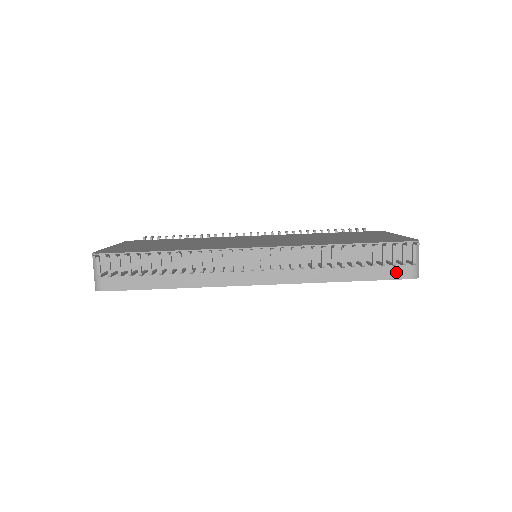
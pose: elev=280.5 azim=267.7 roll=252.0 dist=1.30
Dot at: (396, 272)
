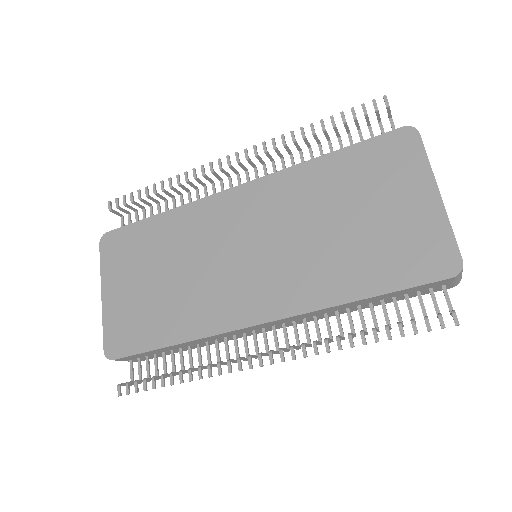
Dot at: occluded
